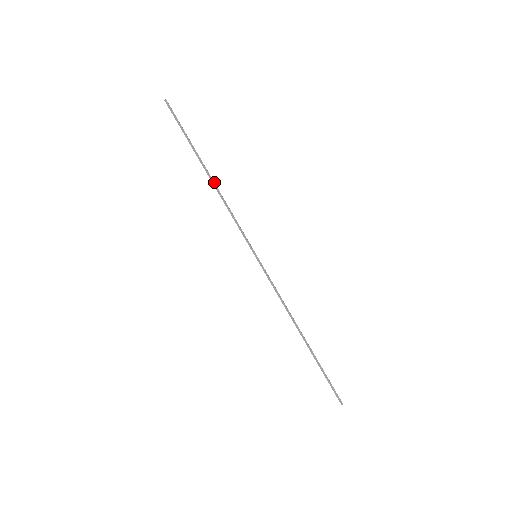
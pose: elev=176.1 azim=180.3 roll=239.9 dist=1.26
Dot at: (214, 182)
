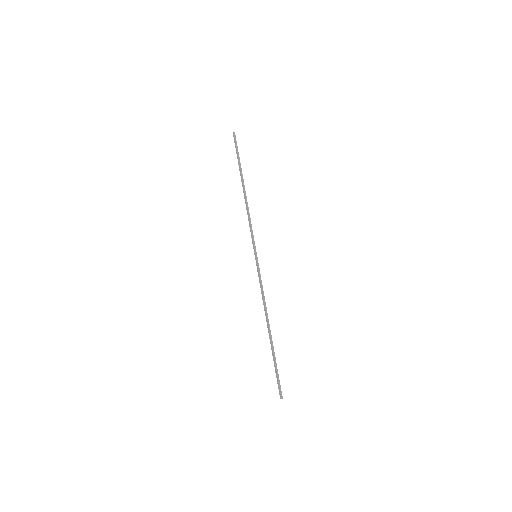
Dot at: (245, 195)
